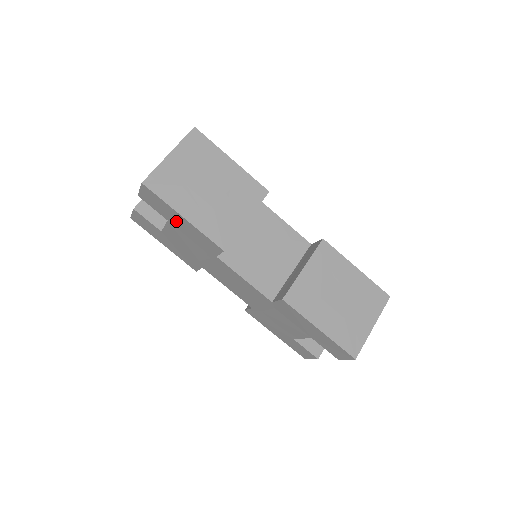
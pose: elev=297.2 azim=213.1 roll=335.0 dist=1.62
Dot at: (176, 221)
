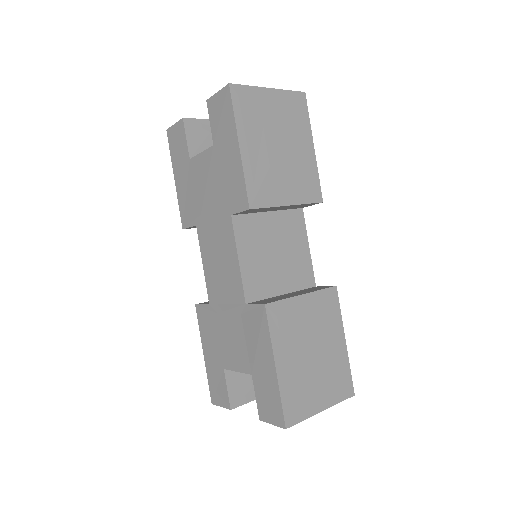
Dot at: (224, 149)
